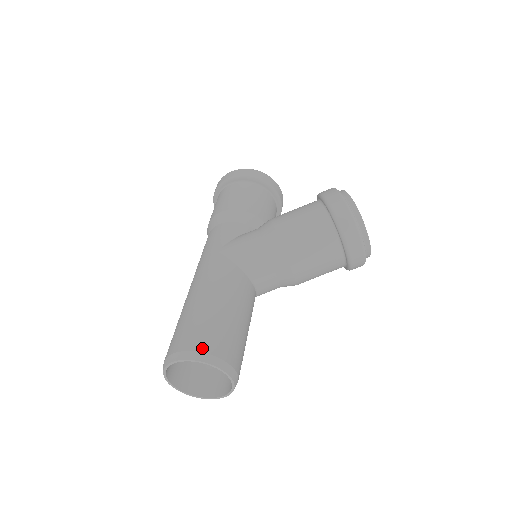
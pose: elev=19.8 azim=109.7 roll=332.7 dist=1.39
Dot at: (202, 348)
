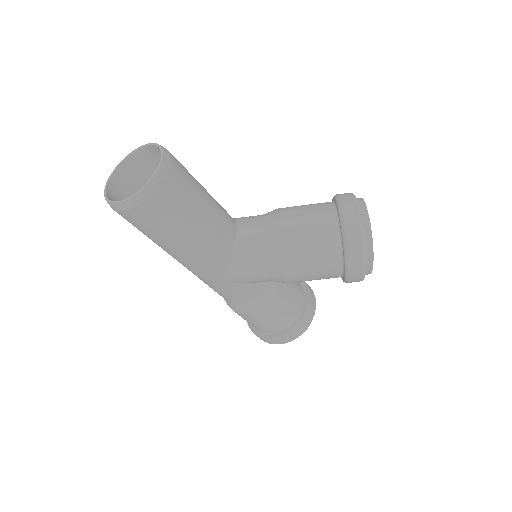
Dot at: occluded
